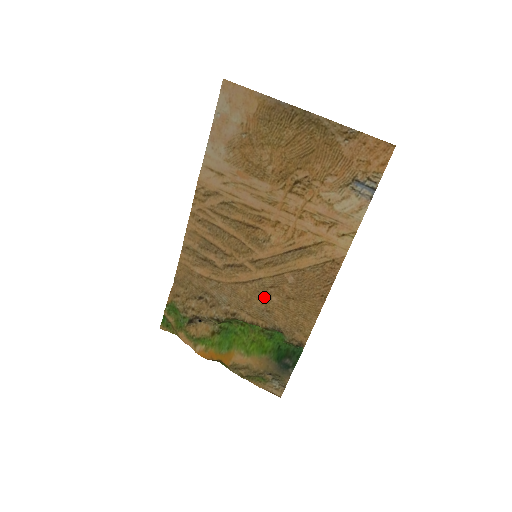
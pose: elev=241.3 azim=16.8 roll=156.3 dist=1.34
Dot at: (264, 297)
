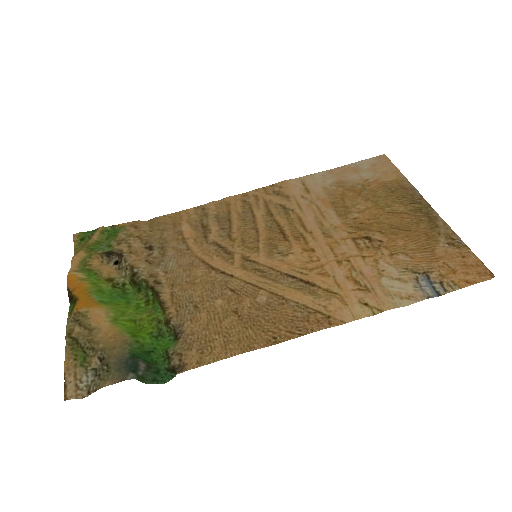
Dot at: (212, 292)
